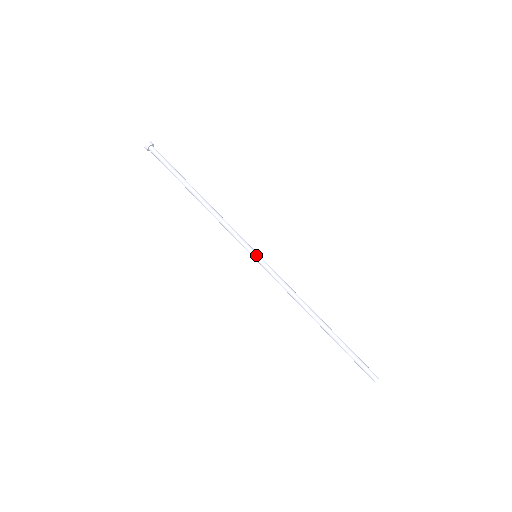
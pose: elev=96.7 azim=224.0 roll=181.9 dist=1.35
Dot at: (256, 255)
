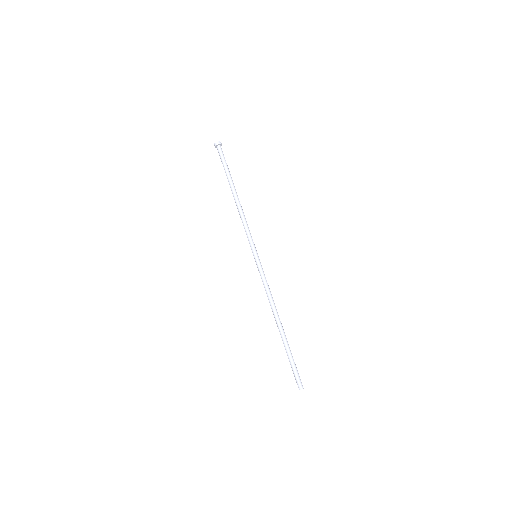
Dot at: (255, 255)
